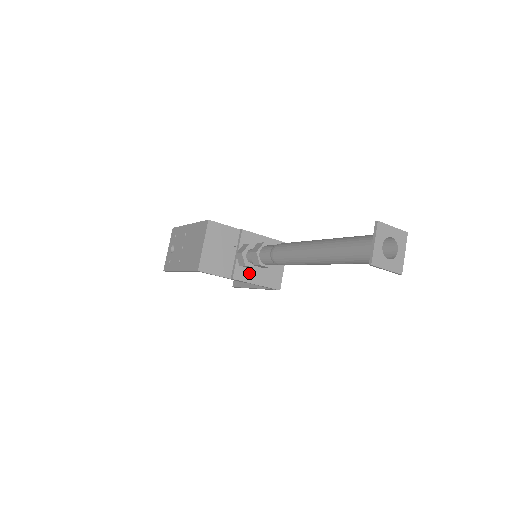
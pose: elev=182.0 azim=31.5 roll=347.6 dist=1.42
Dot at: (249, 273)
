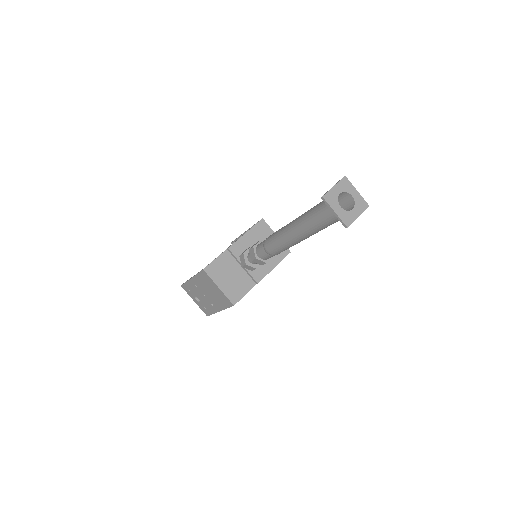
Dot at: (262, 267)
